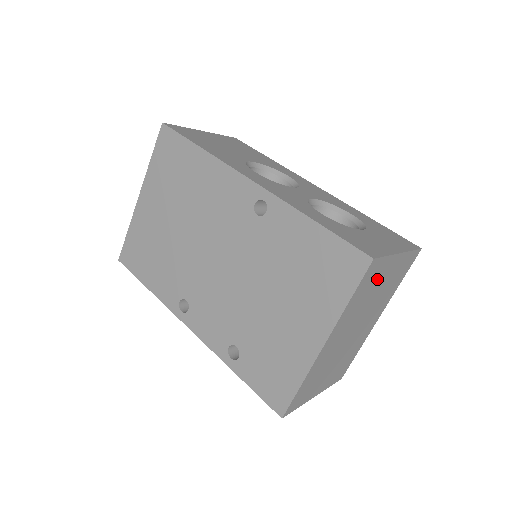
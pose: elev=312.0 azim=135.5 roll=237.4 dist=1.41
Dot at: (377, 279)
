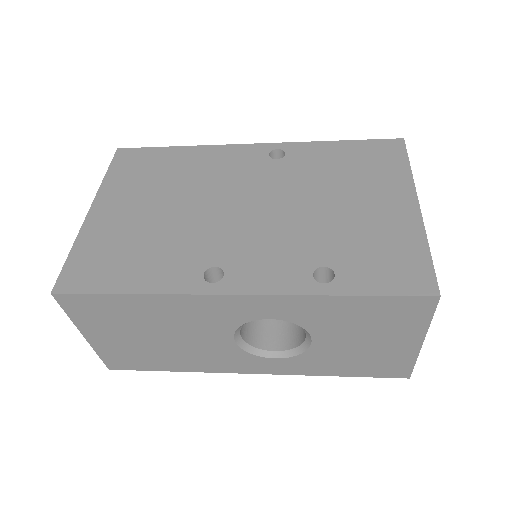
Dot at: occluded
